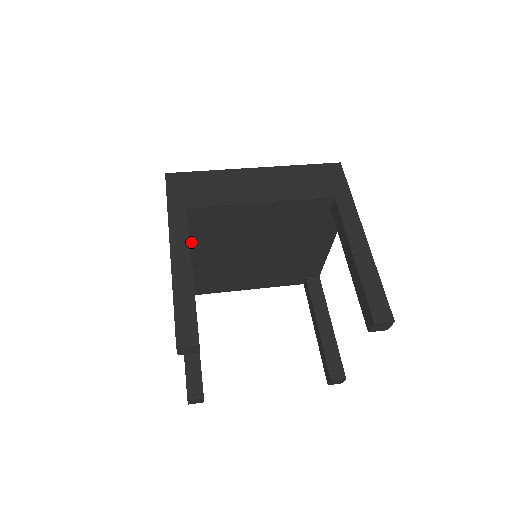
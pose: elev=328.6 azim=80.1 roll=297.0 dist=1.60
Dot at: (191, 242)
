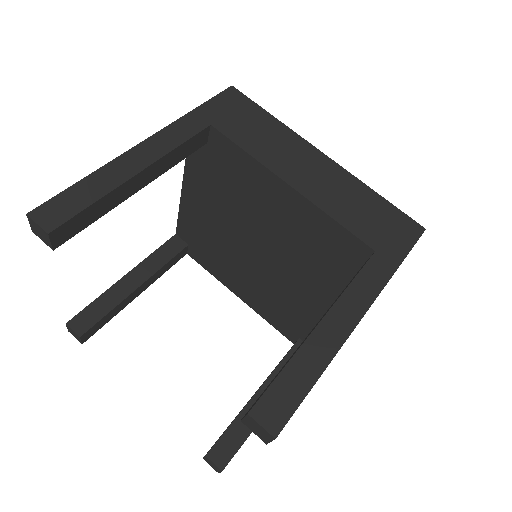
Dot at: (202, 179)
